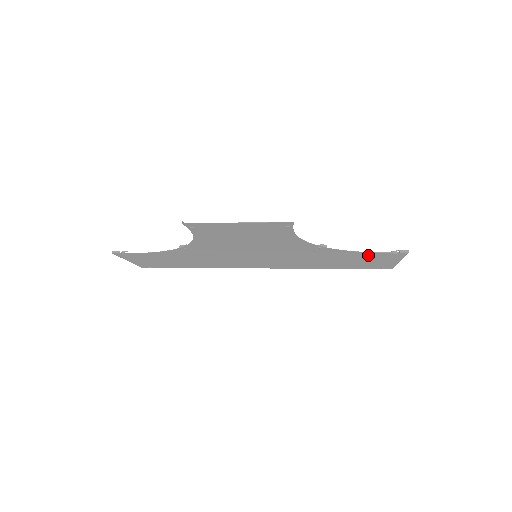
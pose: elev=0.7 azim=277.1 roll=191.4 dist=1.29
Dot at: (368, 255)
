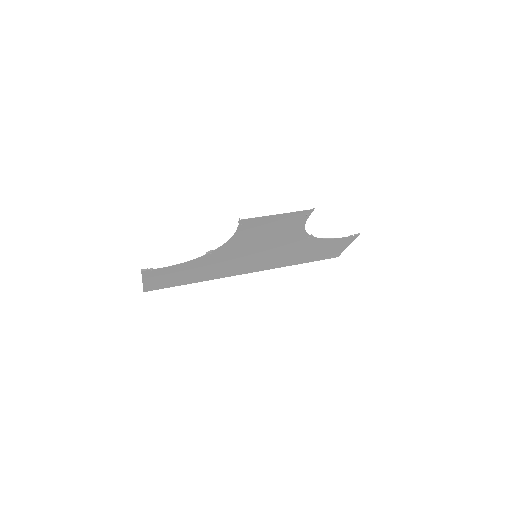
Dot at: (333, 242)
